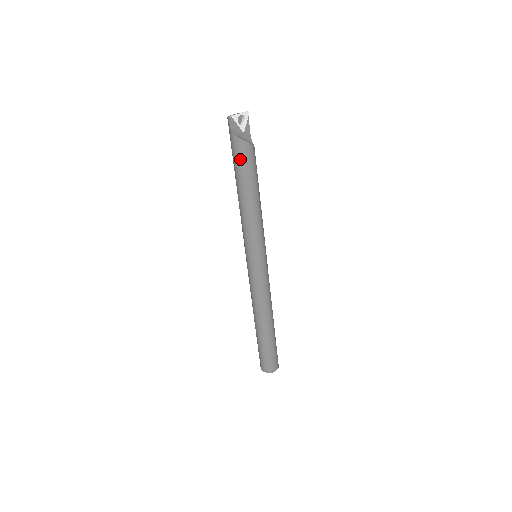
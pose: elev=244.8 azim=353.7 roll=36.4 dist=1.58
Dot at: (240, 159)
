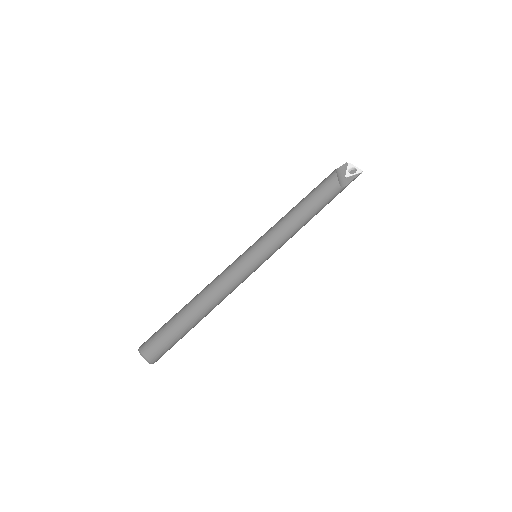
Dot at: (322, 181)
